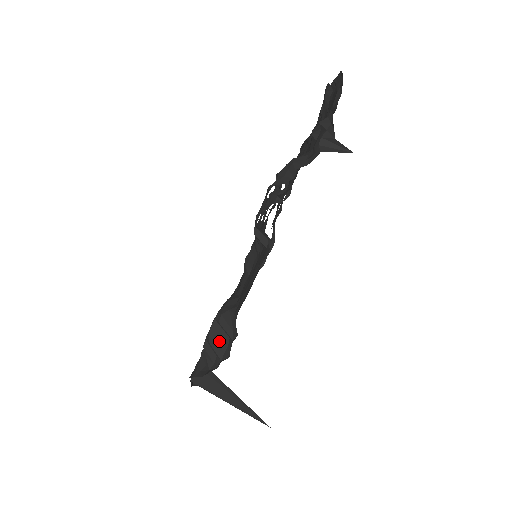
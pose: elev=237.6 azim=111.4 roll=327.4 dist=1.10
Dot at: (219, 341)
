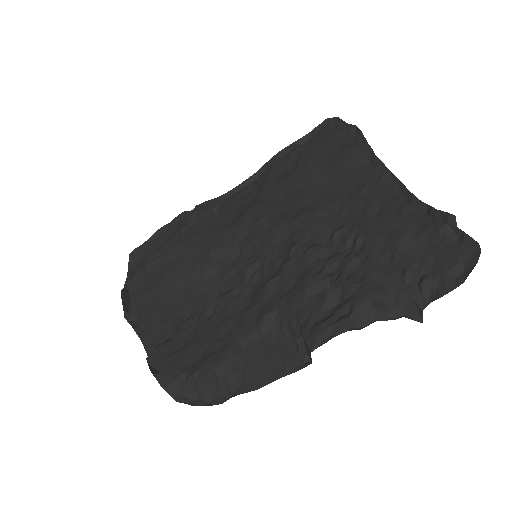
Dot at: (207, 385)
